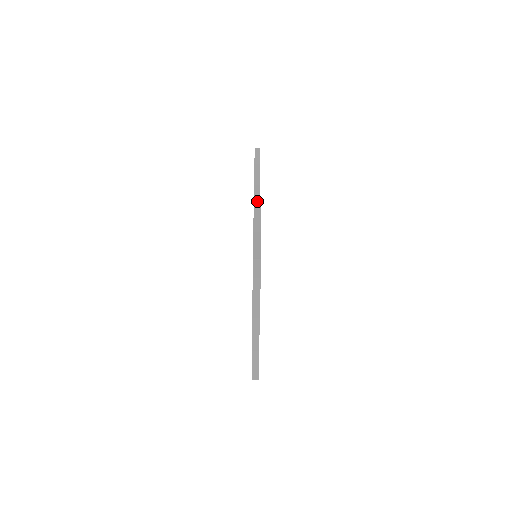
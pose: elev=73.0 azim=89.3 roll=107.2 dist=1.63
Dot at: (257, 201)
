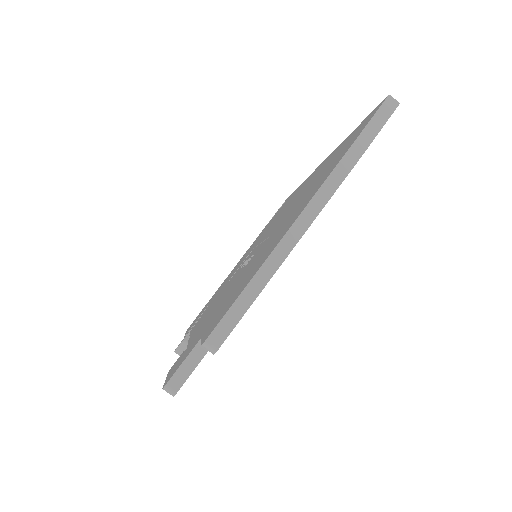
Dot at: occluded
